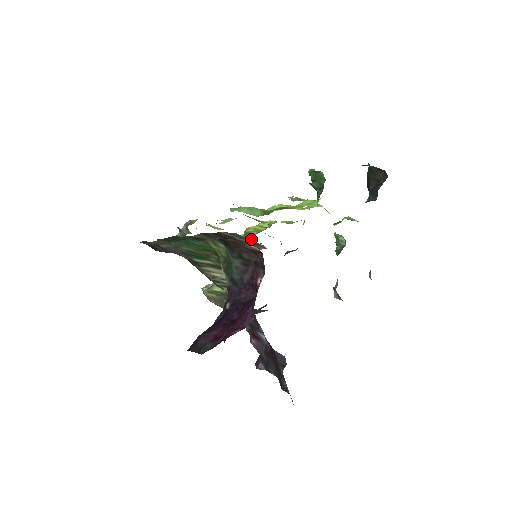
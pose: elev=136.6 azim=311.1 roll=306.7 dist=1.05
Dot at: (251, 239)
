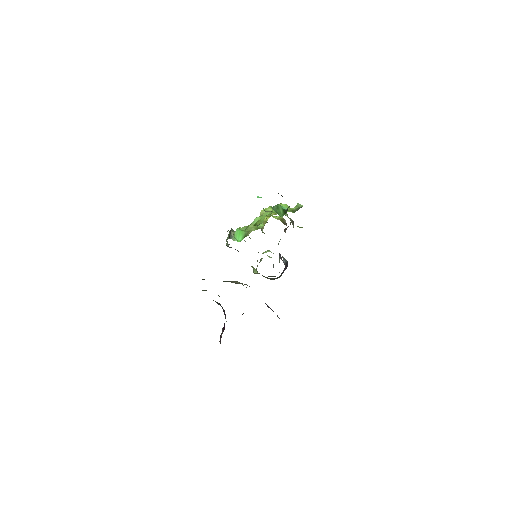
Dot at: (262, 231)
